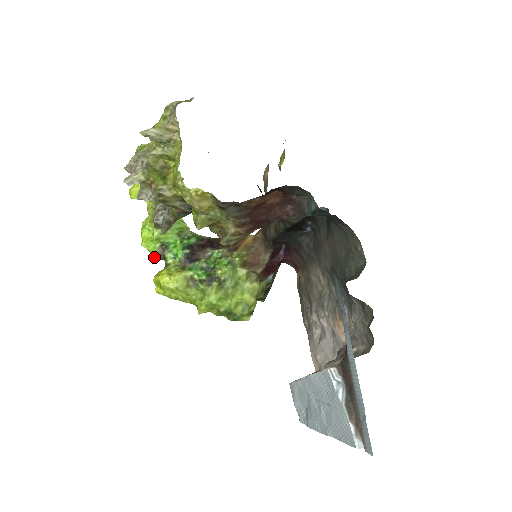
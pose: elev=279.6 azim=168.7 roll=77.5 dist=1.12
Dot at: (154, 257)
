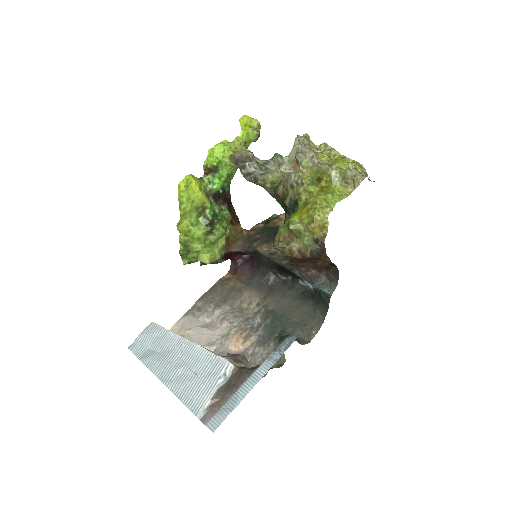
Dot at: (204, 165)
